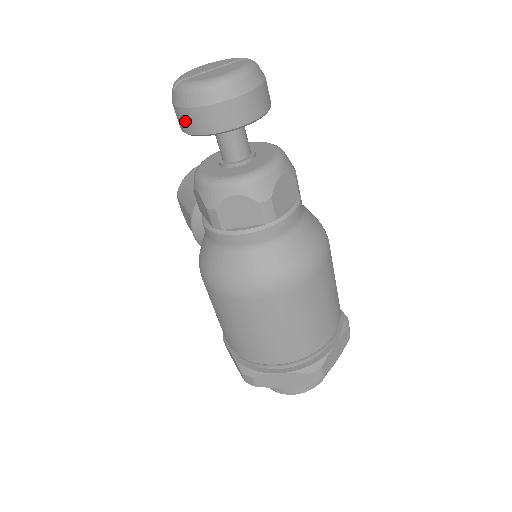
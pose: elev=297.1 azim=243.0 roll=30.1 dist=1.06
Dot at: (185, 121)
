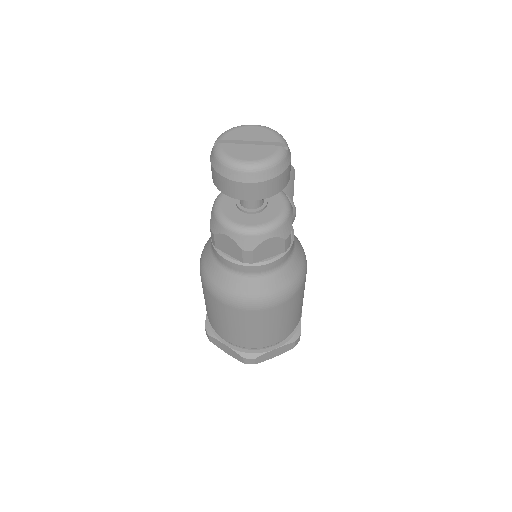
Dot at: (212, 172)
